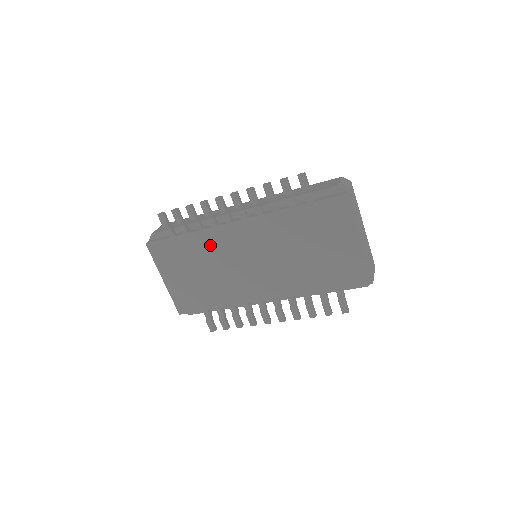
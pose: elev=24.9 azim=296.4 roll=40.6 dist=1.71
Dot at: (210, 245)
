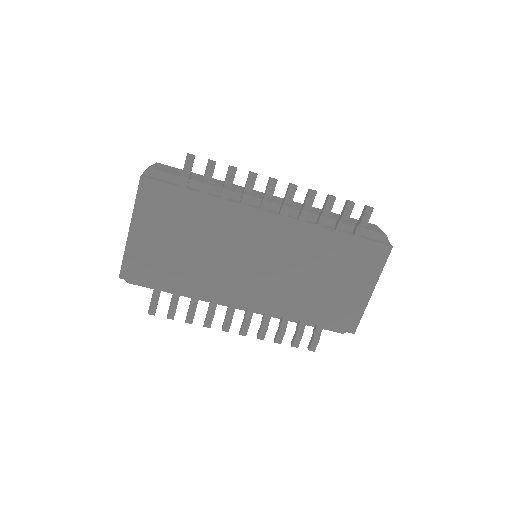
Dot at: (224, 221)
